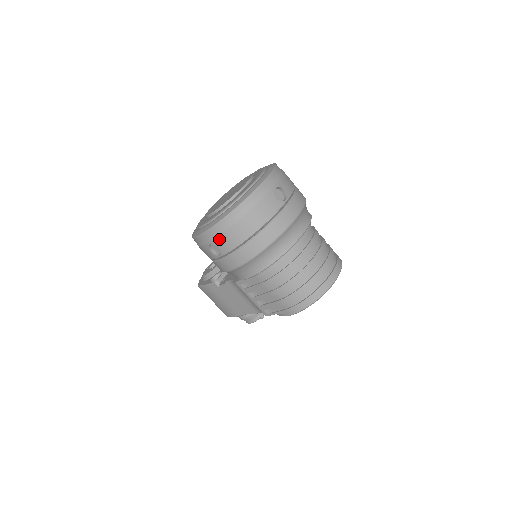
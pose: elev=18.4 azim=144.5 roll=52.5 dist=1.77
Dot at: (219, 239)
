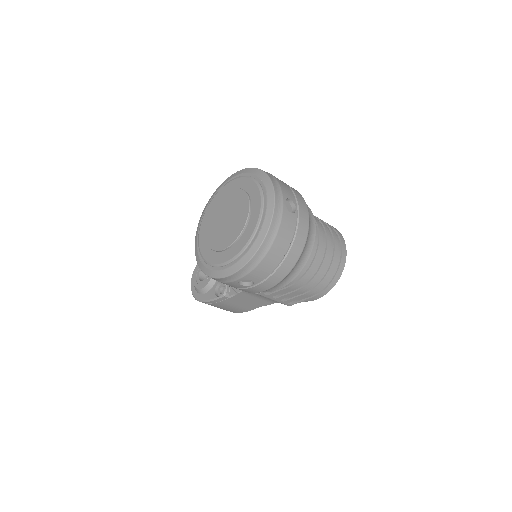
Dot at: (252, 274)
